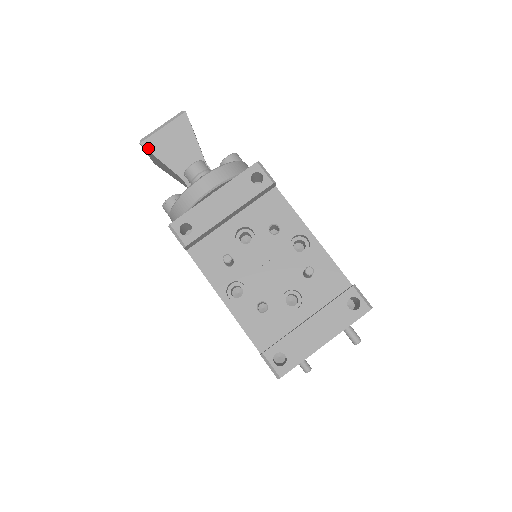
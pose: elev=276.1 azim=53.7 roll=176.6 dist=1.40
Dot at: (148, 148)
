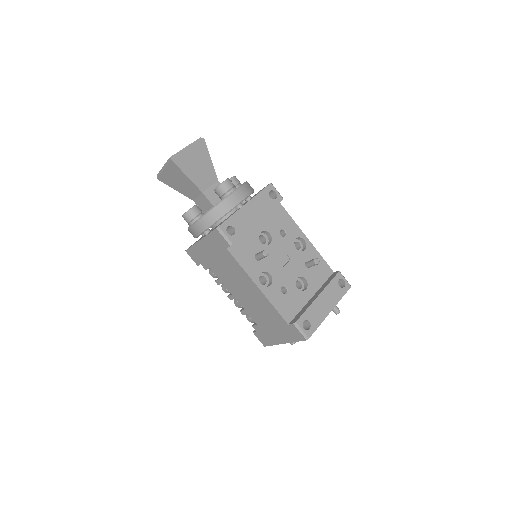
Dot at: (178, 164)
